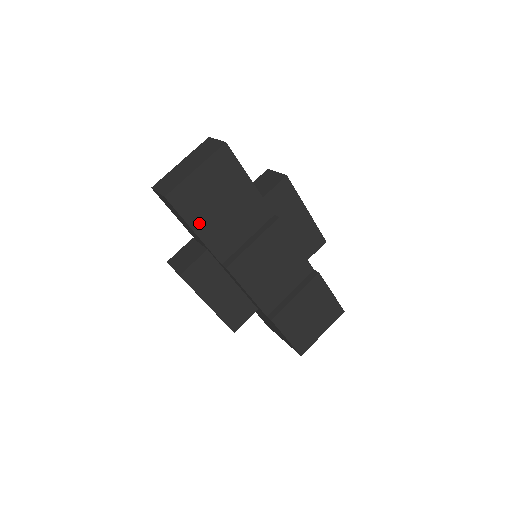
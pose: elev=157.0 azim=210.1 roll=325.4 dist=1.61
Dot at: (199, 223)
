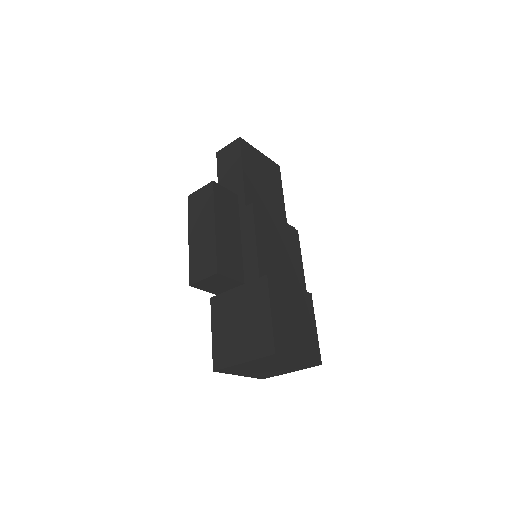
Dot at: (247, 170)
